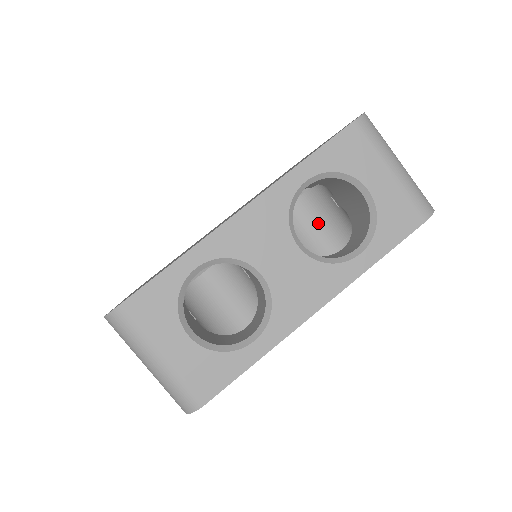
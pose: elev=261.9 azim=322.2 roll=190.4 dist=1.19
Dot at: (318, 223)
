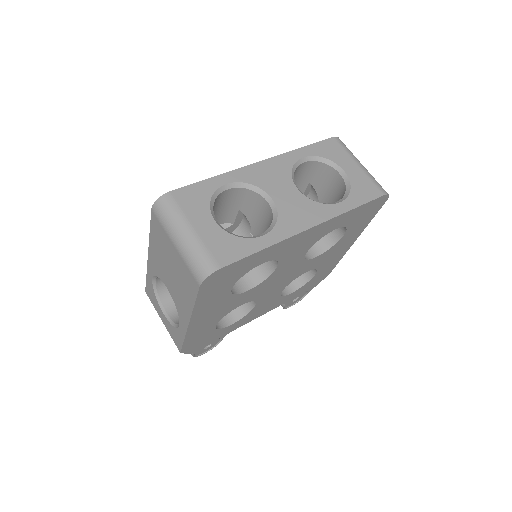
Dot at: occluded
